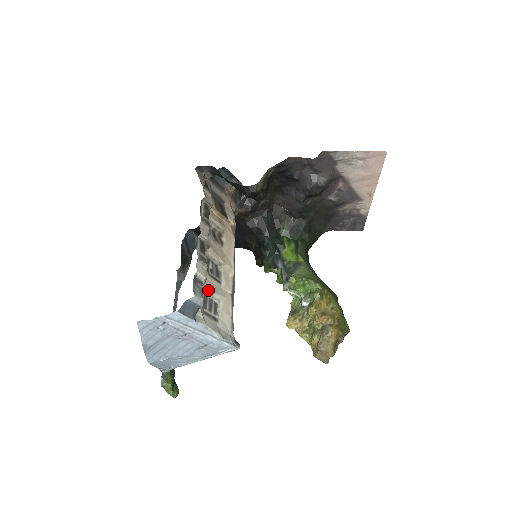
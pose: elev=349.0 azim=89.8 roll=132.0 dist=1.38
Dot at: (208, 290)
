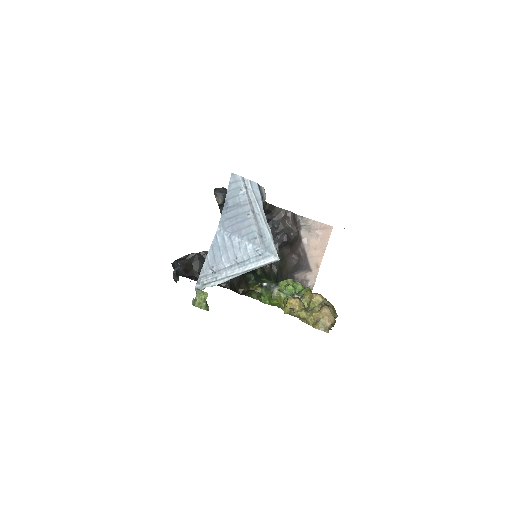
Dot at: occluded
